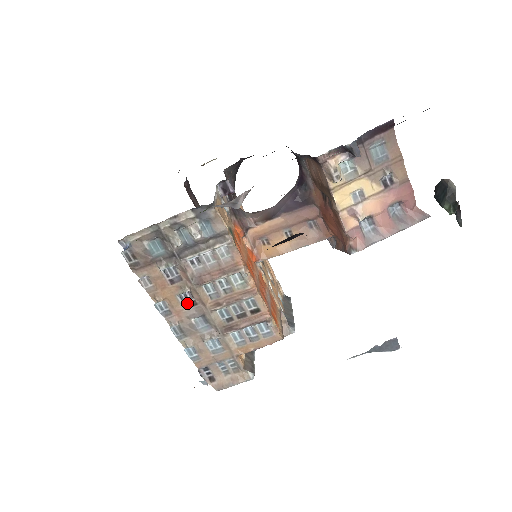
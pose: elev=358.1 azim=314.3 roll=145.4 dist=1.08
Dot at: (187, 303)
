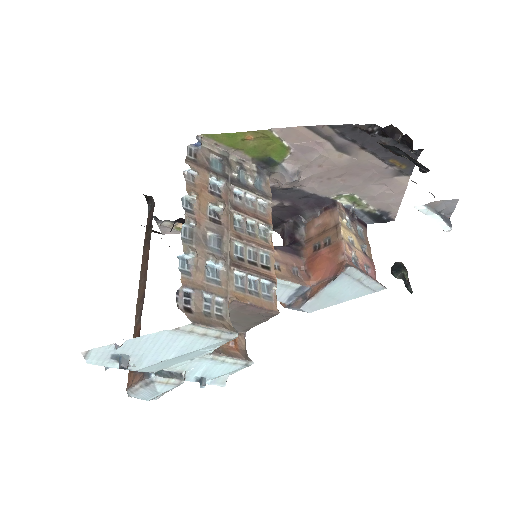
Dot at: (212, 218)
